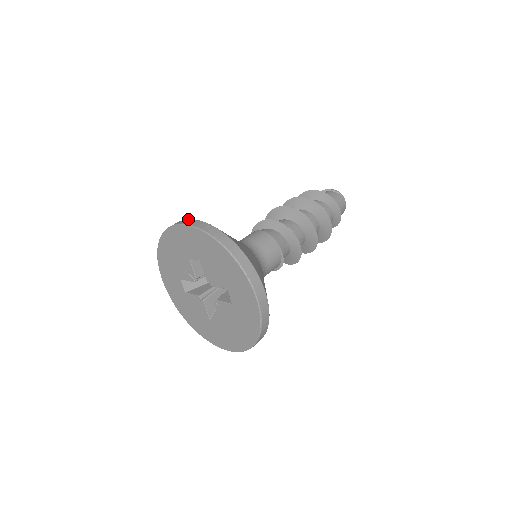
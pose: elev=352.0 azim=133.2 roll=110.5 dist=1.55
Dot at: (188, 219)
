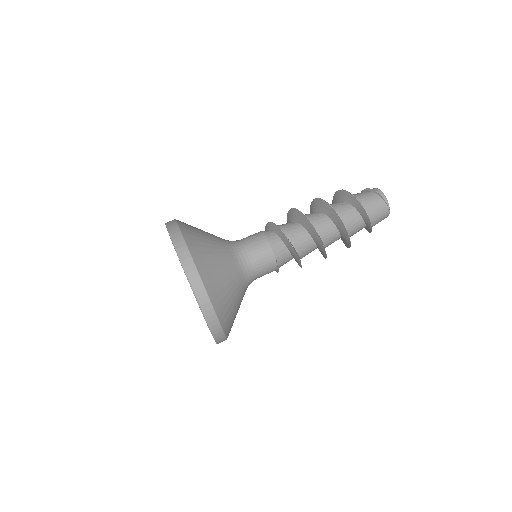
Dot at: (178, 227)
